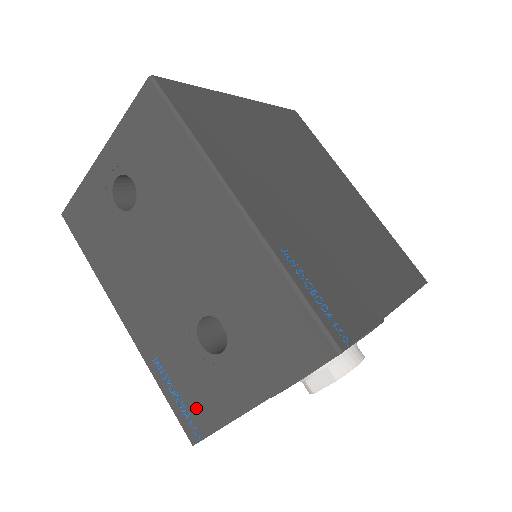
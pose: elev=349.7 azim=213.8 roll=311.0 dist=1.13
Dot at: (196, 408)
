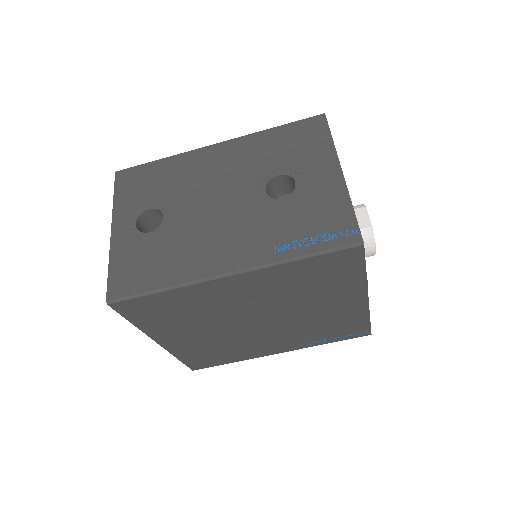
Dot at: (330, 223)
